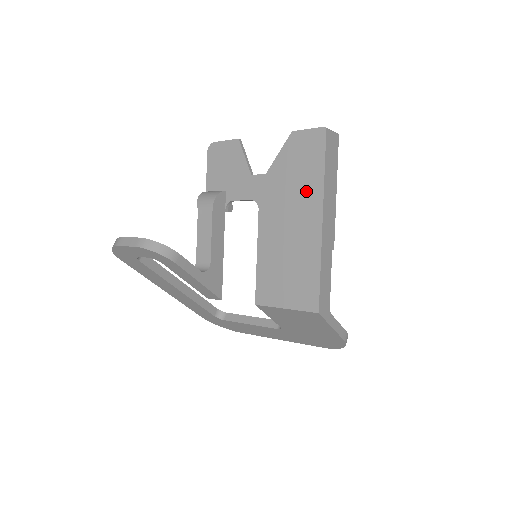
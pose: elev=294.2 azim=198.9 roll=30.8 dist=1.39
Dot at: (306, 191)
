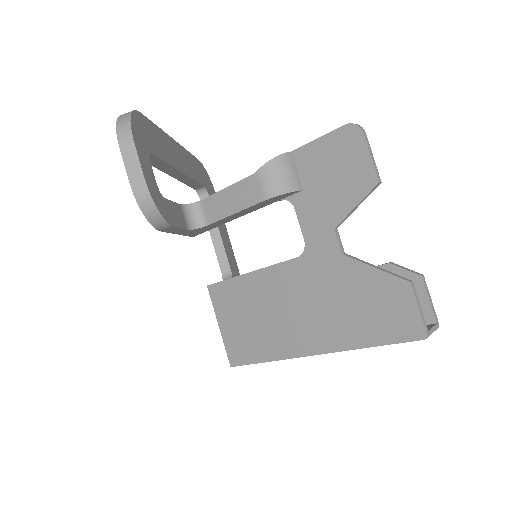
Dot at: (338, 325)
